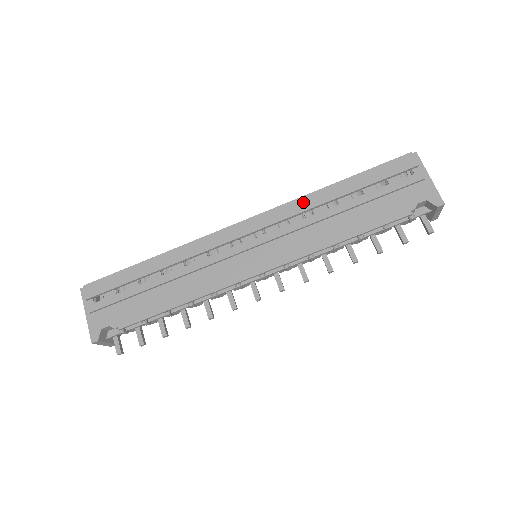
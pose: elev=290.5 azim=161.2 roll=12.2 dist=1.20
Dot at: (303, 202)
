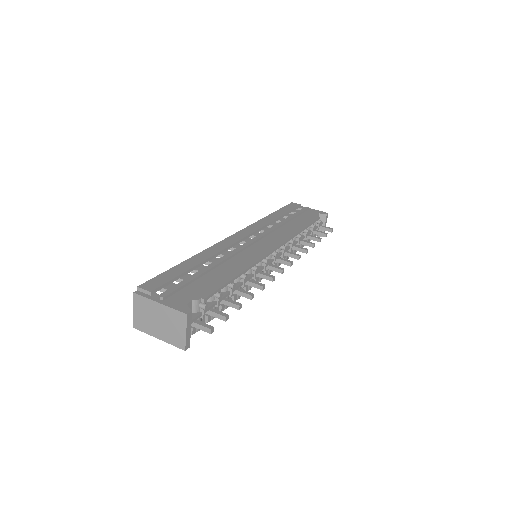
Dot at: (262, 221)
